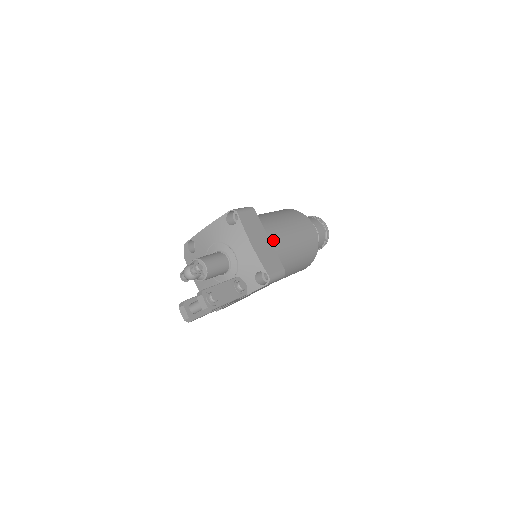
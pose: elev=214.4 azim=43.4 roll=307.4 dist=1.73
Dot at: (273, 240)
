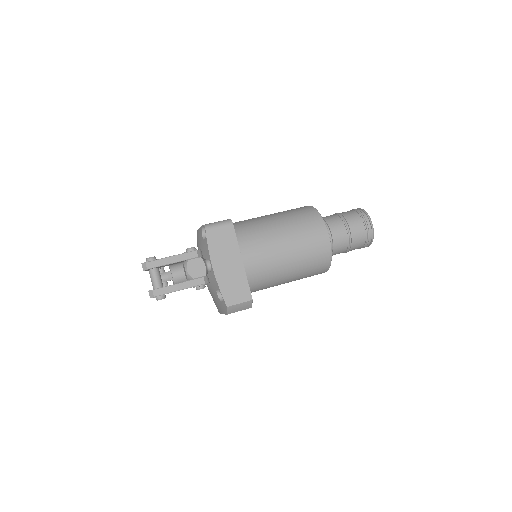
Dot at: occluded
